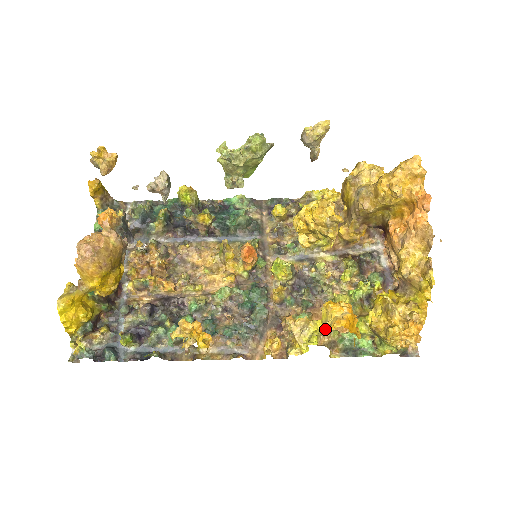
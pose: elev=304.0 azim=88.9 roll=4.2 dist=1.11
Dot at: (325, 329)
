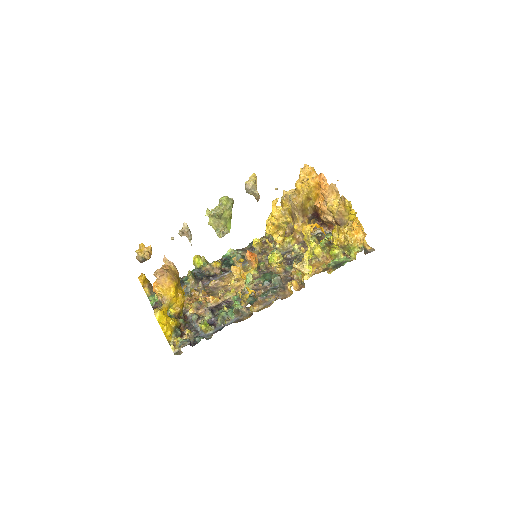
Dot at: (309, 237)
